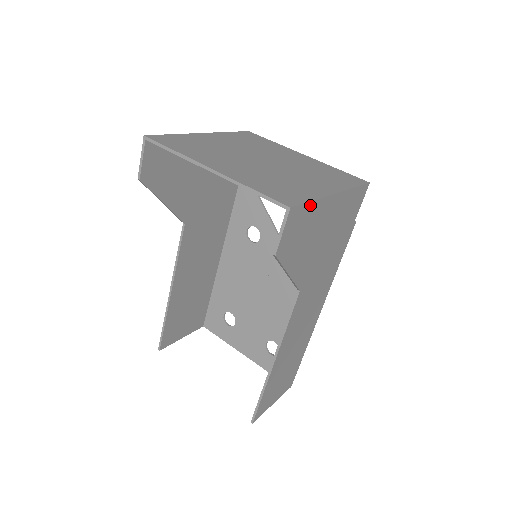
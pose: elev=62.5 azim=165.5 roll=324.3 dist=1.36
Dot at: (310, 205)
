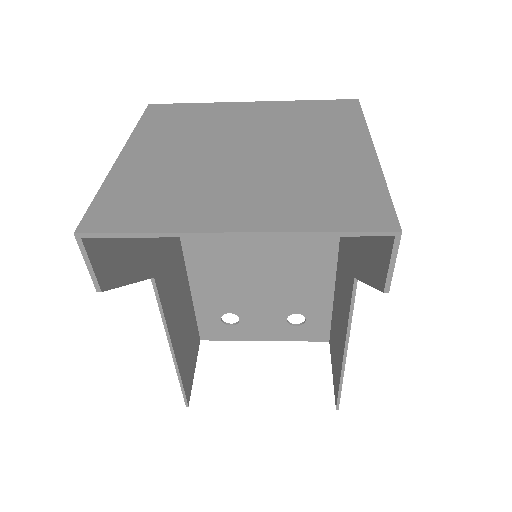
Dot at: (387, 198)
